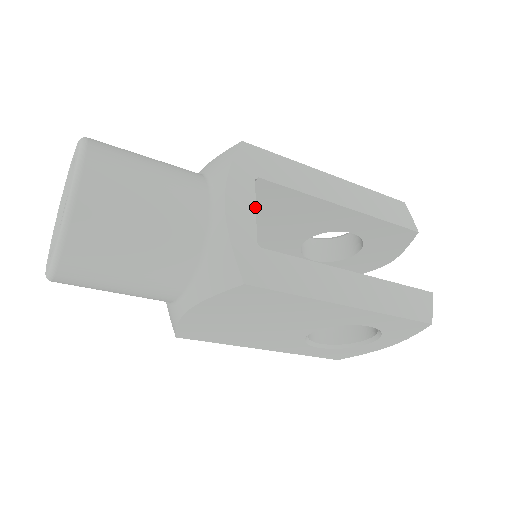
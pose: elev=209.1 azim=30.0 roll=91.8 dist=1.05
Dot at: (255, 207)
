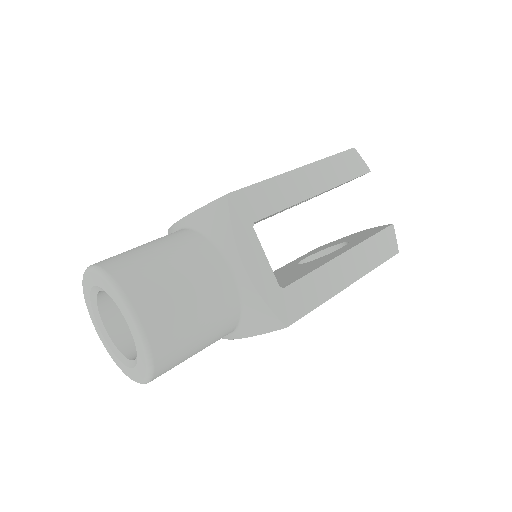
Dot at: (265, 255)
